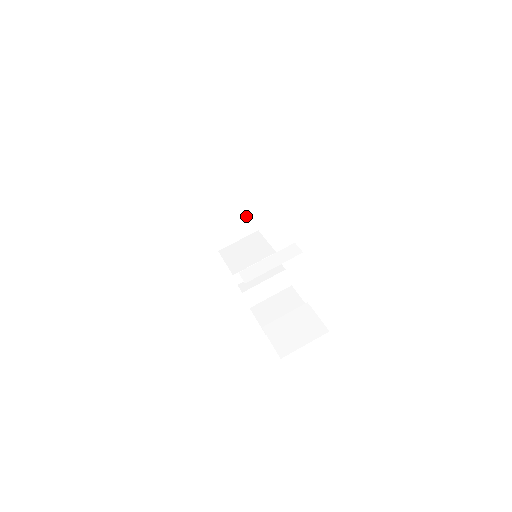
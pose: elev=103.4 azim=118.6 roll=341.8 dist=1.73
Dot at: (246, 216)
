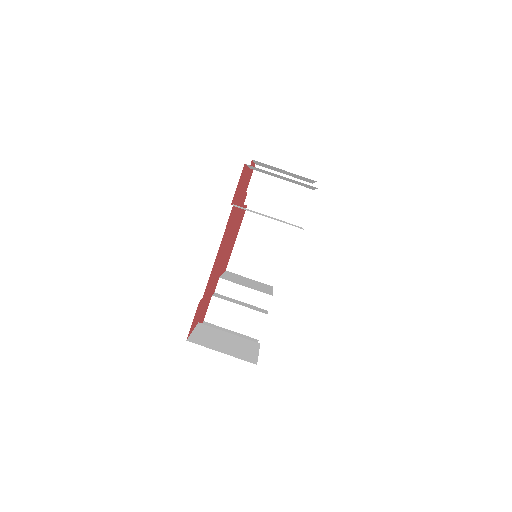
Dot at: (275, 262)
